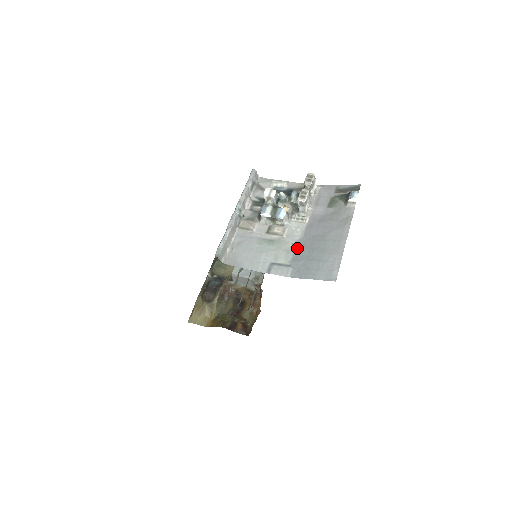
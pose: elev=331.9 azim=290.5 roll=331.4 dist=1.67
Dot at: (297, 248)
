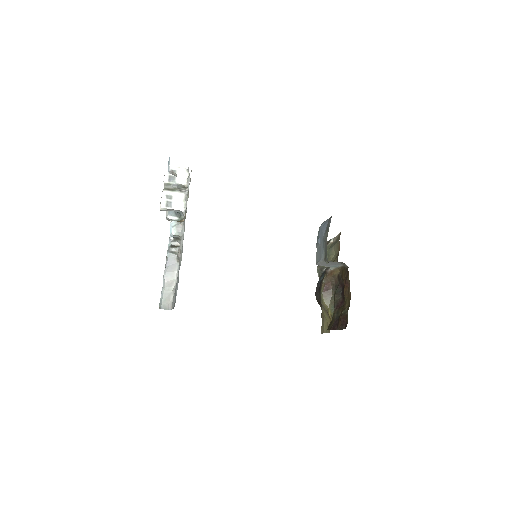
Dot at: occluded
